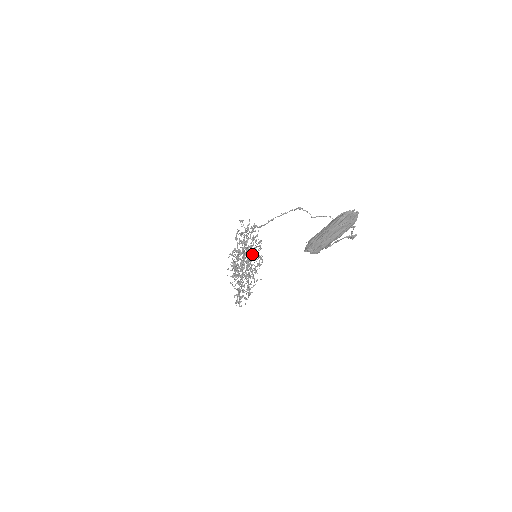
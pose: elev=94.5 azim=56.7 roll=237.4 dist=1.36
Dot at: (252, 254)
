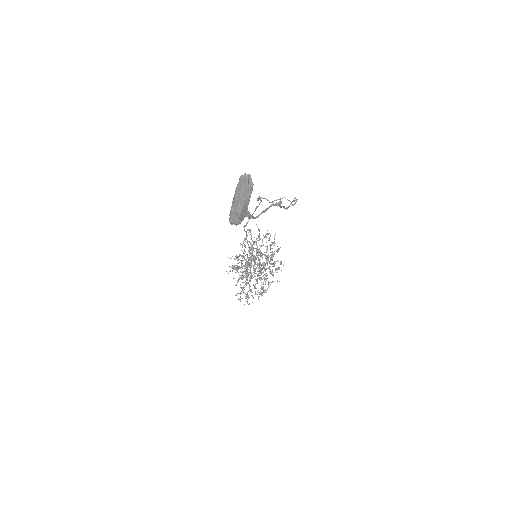
Dot at: (266, 259)
